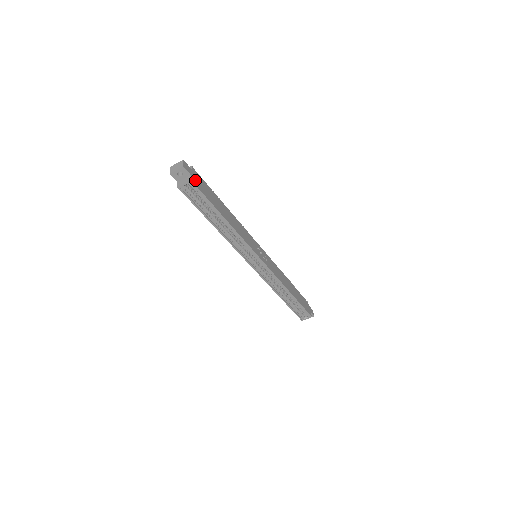
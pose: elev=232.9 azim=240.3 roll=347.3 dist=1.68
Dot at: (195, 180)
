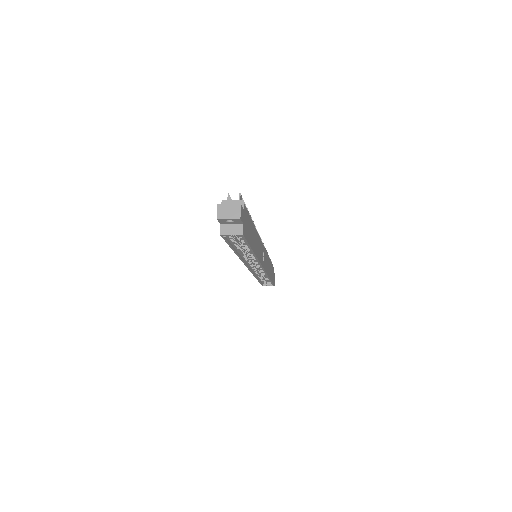
Dot at: (244, 226)
